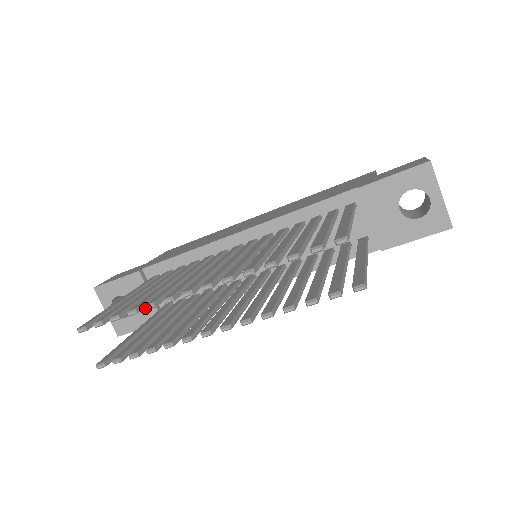
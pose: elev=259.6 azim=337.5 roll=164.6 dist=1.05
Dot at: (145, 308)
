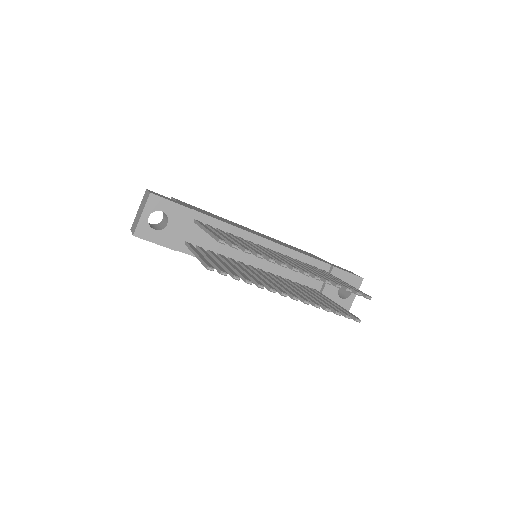
Dot at: (174, 234)
